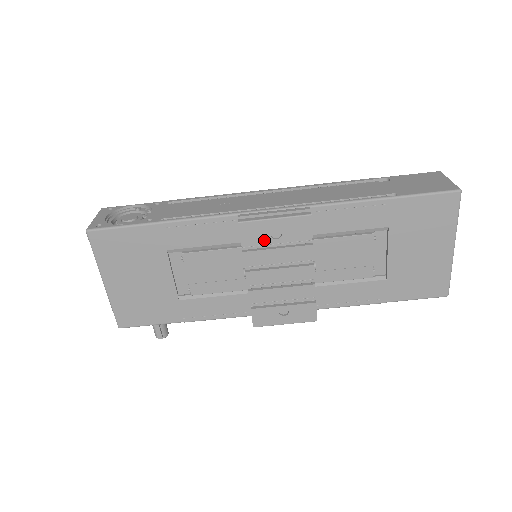
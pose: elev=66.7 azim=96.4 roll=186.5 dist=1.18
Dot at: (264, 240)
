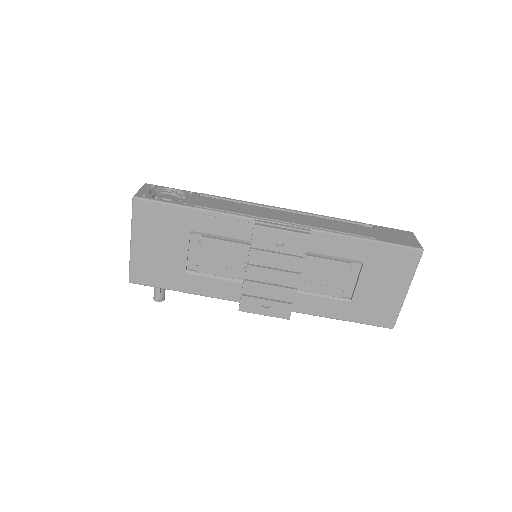
Dot at: (269, 244)
